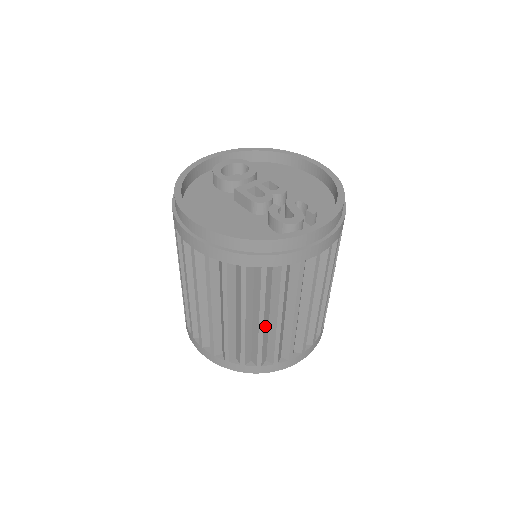
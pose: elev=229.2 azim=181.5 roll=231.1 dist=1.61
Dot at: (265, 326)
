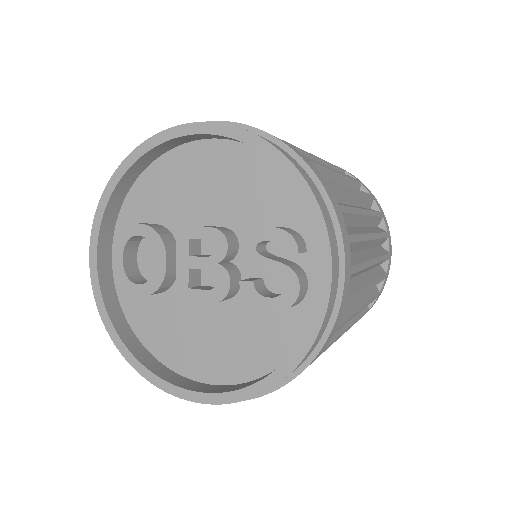
Dot at: (351, 320)
